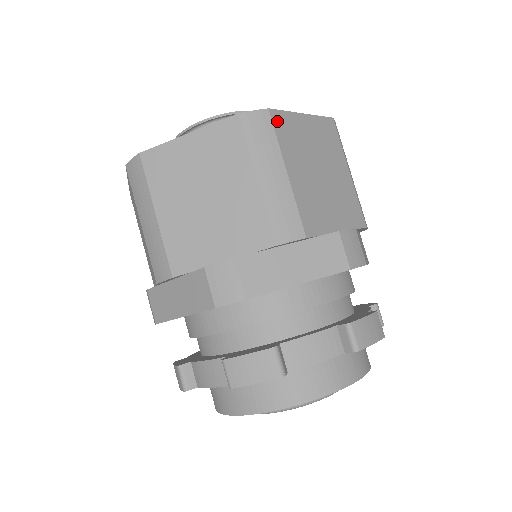
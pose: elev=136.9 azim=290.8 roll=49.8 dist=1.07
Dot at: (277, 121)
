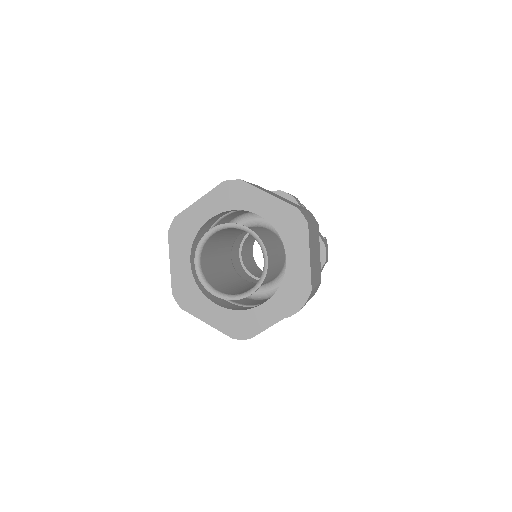
Dot at: (312, 285)
